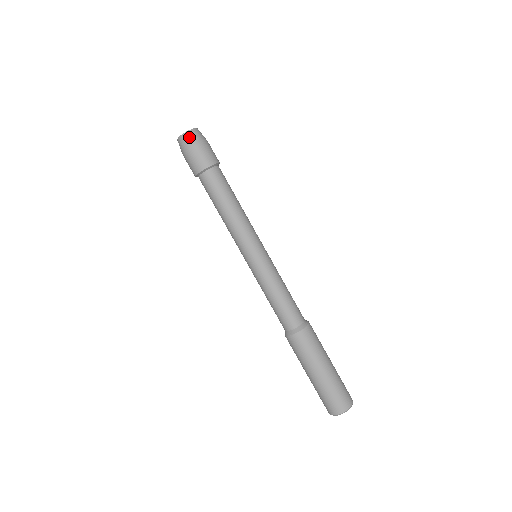
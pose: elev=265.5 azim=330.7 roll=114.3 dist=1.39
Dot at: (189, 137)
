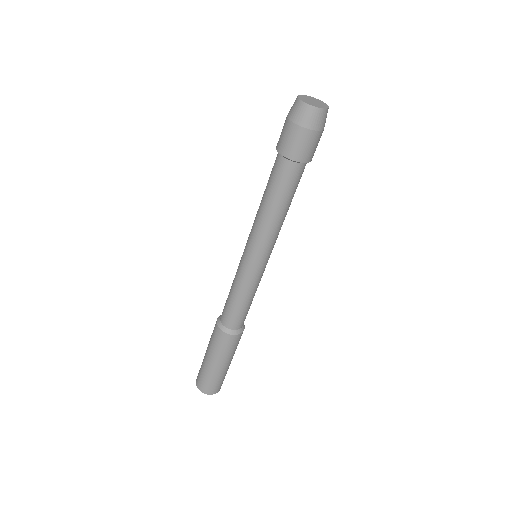
Dot at: (302, 111)
